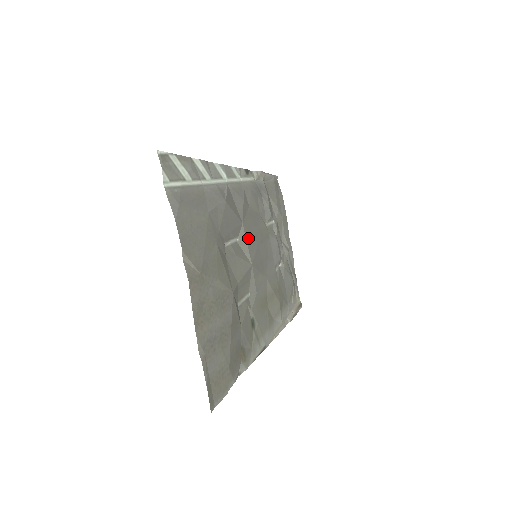
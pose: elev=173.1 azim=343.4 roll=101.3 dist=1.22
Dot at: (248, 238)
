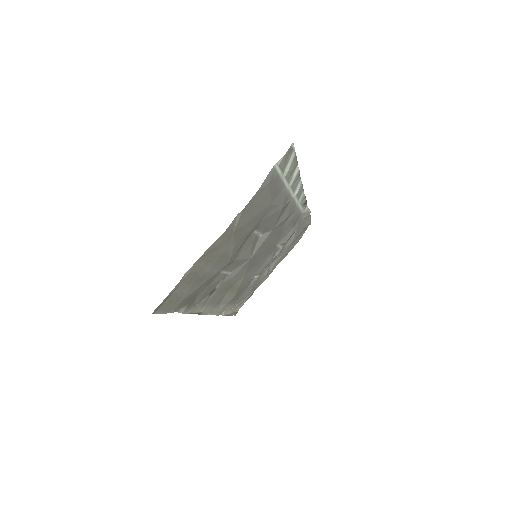
Dot at: (265, 241)
